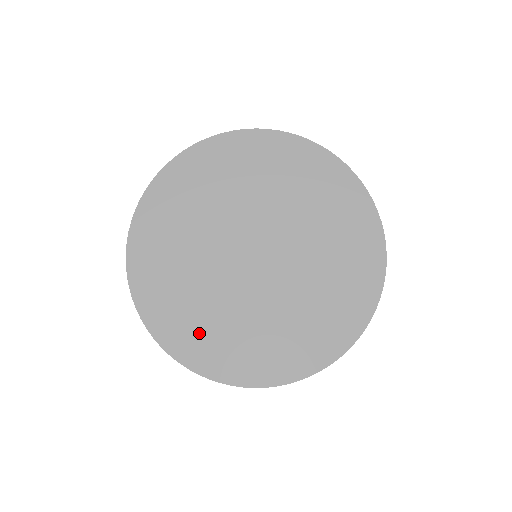
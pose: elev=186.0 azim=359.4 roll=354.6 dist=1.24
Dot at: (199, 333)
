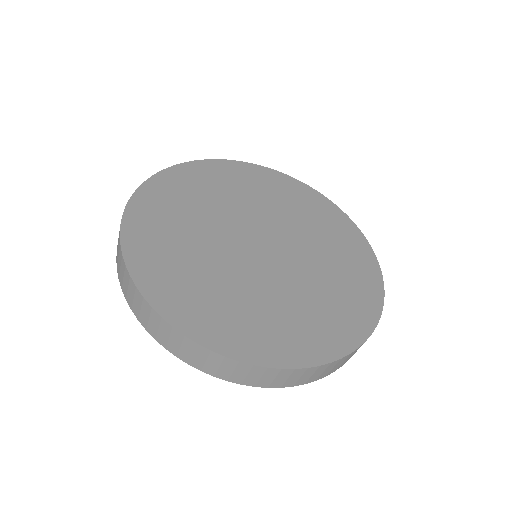
Dot at: (208, 307)
